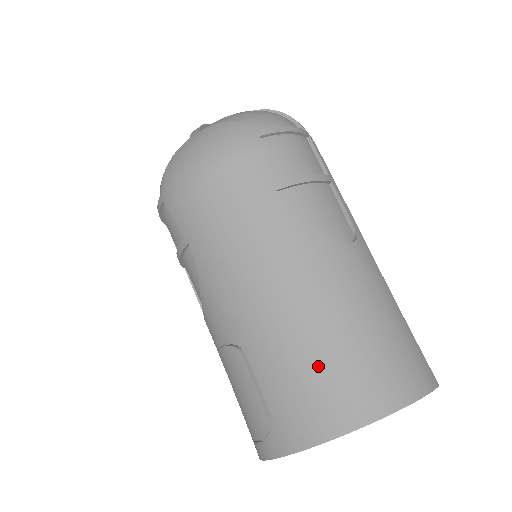
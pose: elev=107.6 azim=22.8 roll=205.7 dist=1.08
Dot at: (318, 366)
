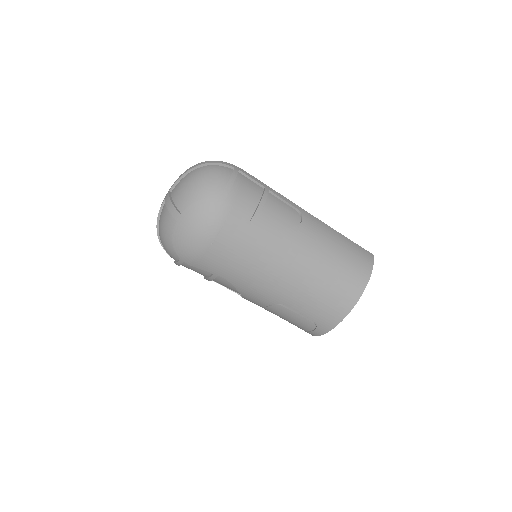
Dot at: (325, 291)
